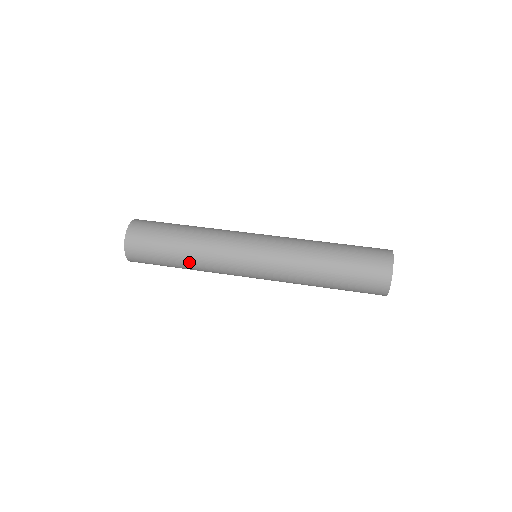
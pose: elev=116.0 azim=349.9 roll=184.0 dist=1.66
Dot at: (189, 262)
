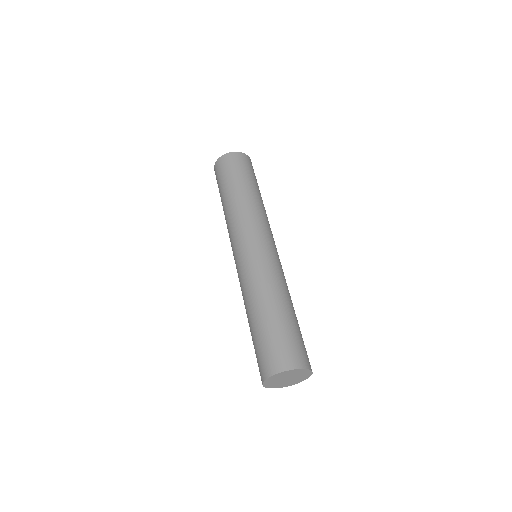
Dot at: (224, 211)
